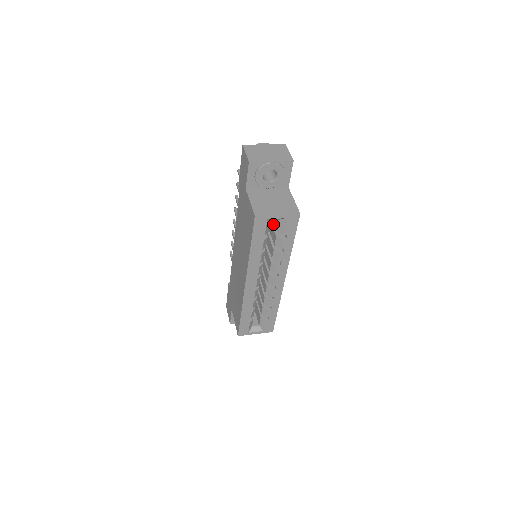
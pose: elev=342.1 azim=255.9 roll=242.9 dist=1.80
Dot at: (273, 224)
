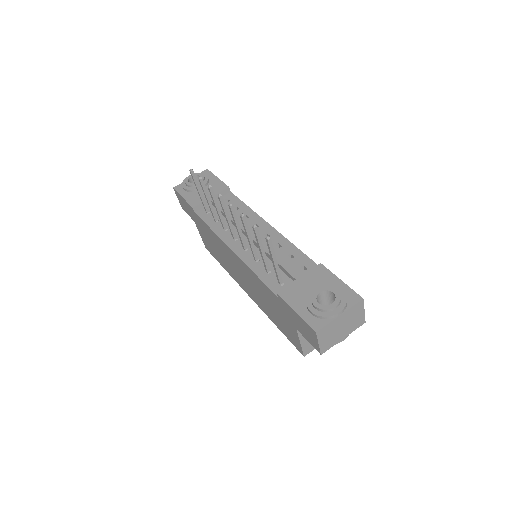
Dot at: occluded
